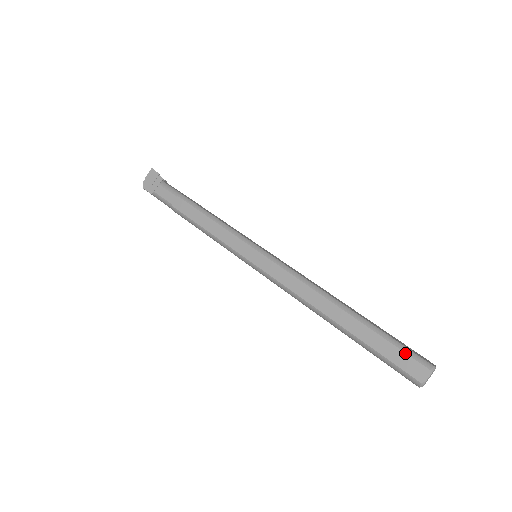
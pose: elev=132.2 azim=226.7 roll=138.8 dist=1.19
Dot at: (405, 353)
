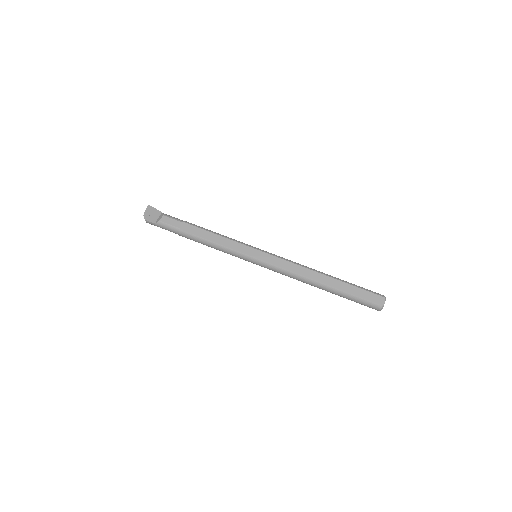
Dot at: (370, 292)
